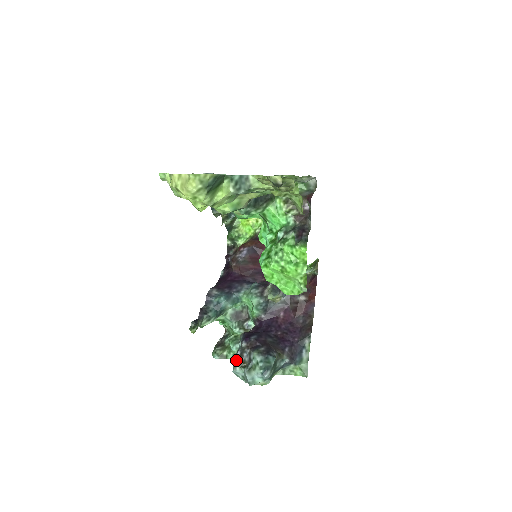
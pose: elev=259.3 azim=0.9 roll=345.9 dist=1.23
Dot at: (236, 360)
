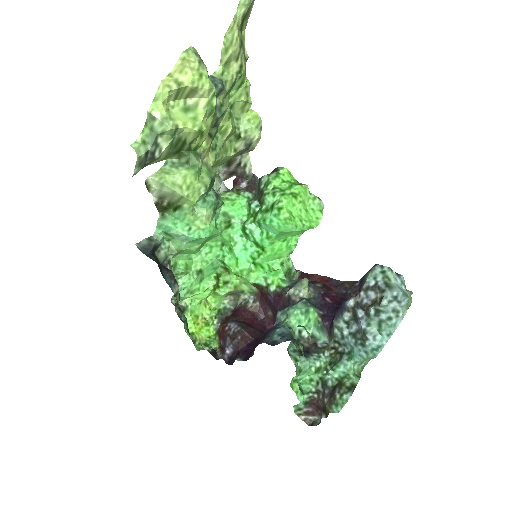
Dot at: (369, 309)
